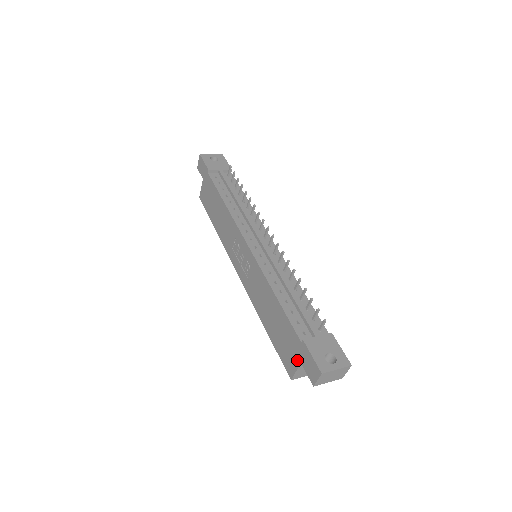
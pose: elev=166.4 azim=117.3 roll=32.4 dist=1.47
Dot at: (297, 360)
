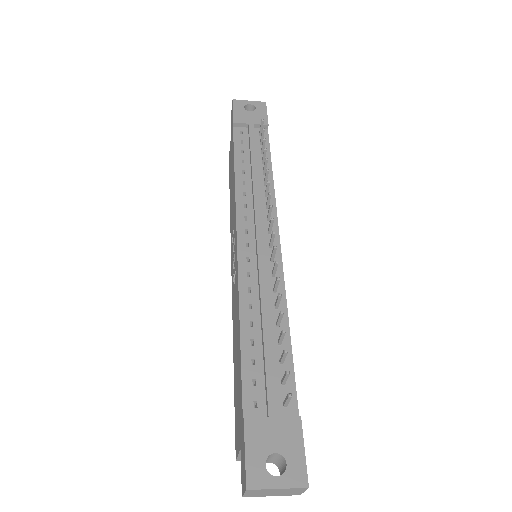
Dot at: (239, 440)
